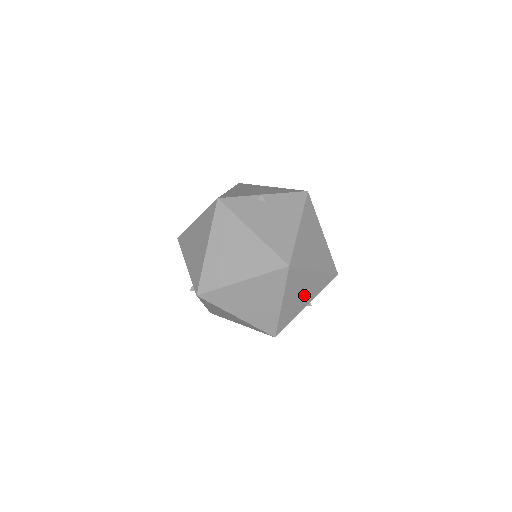
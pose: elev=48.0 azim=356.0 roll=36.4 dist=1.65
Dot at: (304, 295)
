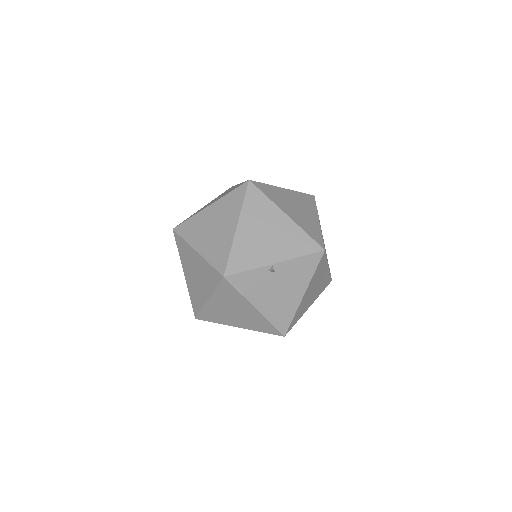
Dot at: occluded
